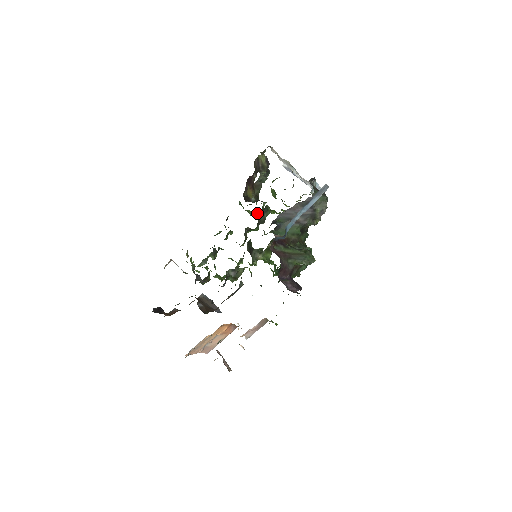
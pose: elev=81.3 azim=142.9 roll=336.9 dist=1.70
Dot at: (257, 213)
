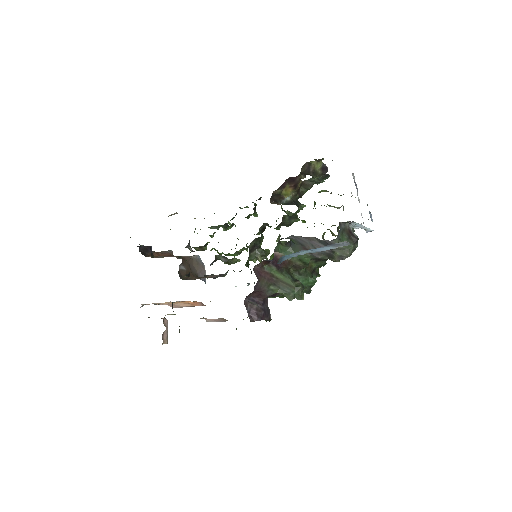
Dot at: (288, 212)
